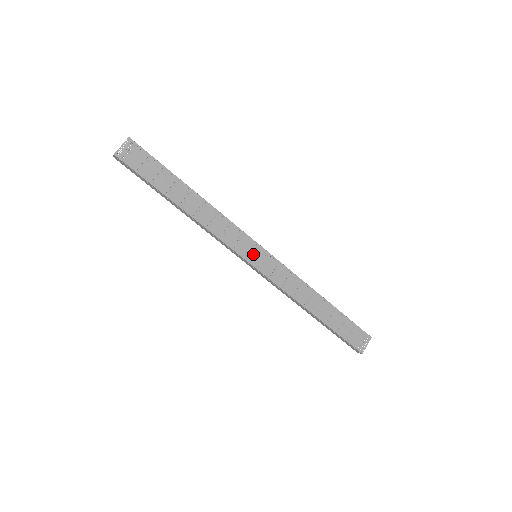
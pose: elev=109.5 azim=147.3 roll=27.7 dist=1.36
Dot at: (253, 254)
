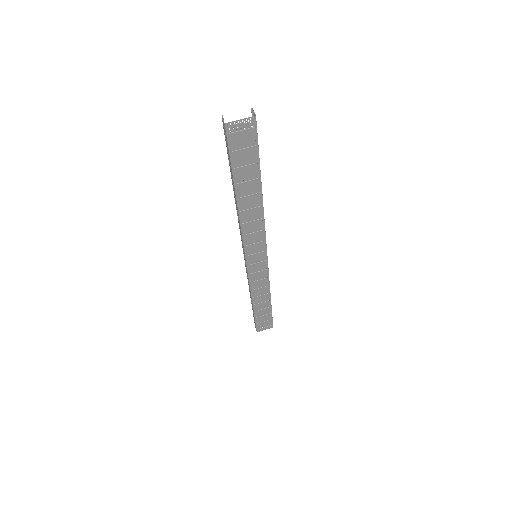
Dot at: (255, 255)
